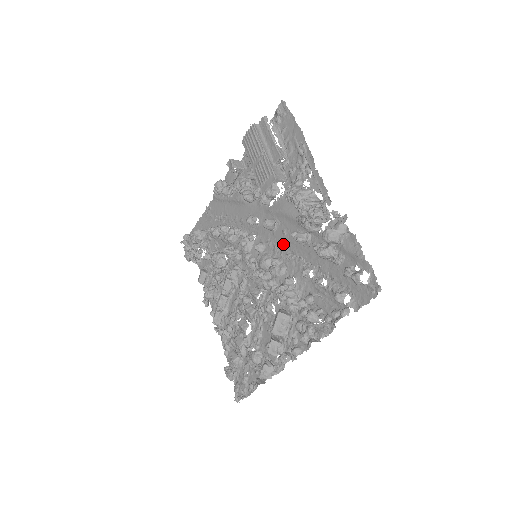
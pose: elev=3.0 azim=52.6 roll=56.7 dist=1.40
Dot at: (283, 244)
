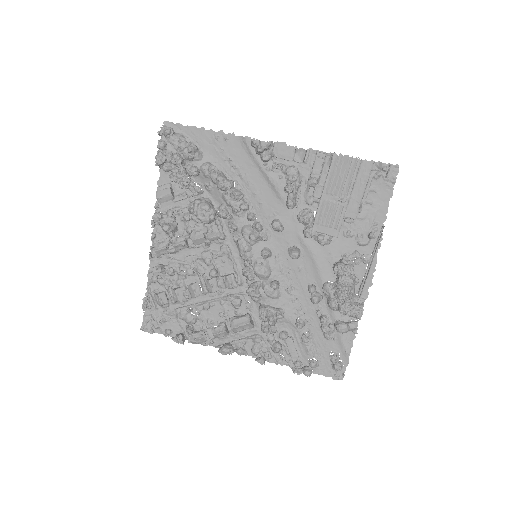
Dot at: (291, 275)
